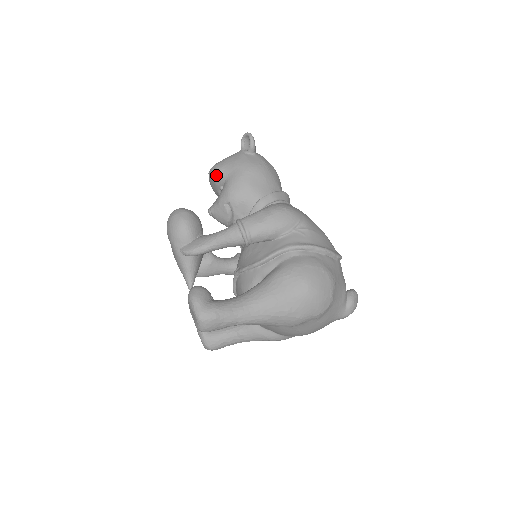
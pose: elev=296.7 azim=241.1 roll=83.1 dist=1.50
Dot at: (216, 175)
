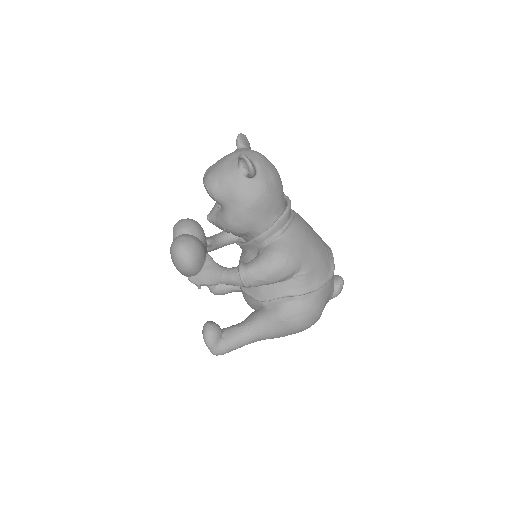
Dot at: (213, 198)
